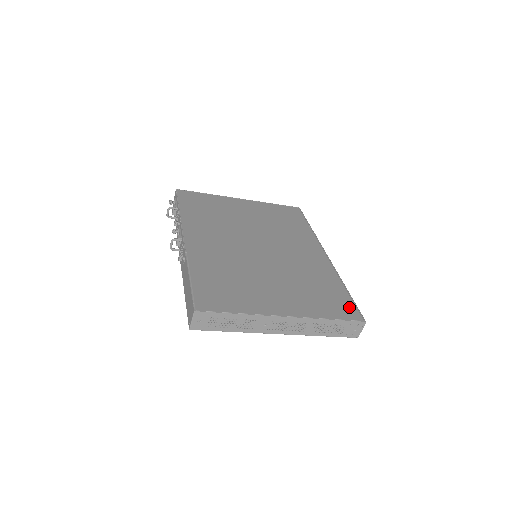
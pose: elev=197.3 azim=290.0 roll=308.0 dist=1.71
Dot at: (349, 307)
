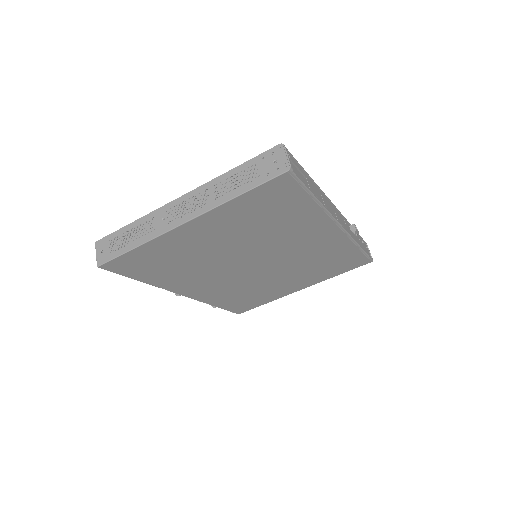
Dot at: occluded
